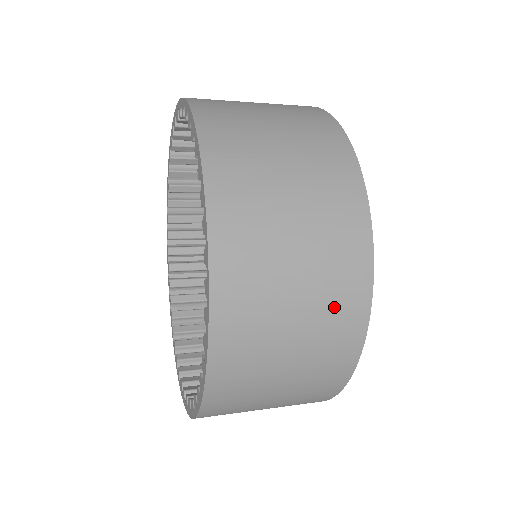
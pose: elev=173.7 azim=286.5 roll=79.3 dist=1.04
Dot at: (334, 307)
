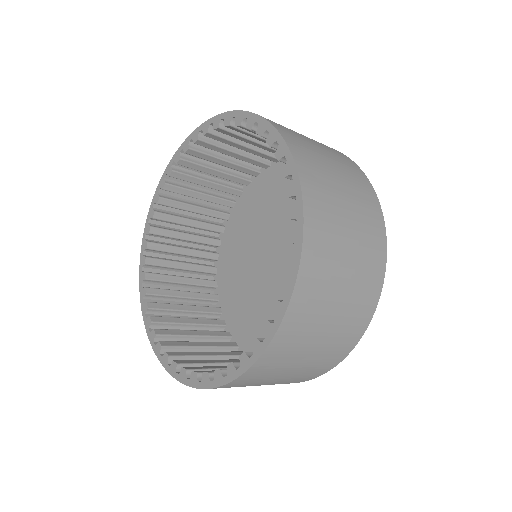
Dot at: (362, 292)
